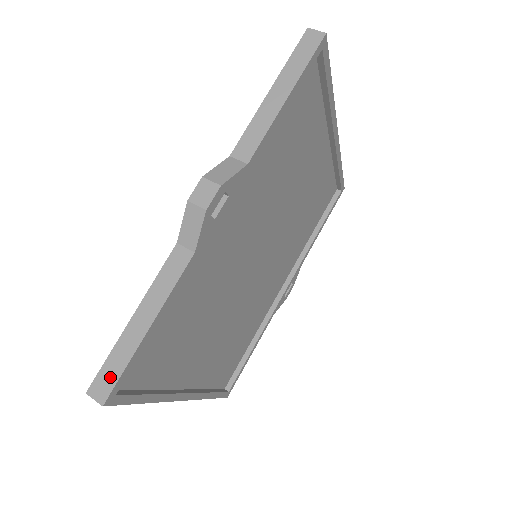
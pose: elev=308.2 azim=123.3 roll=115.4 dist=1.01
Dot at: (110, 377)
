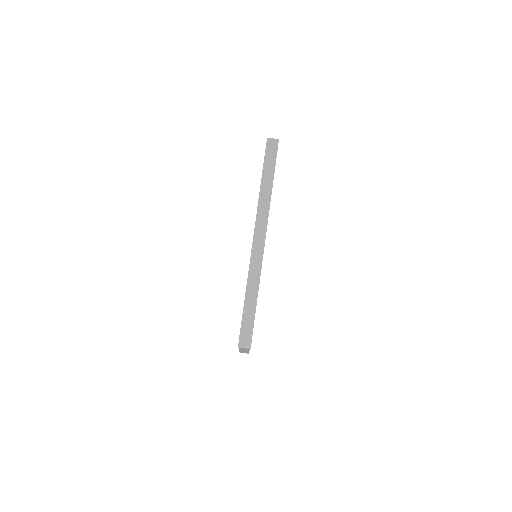
Dot at: occluded
